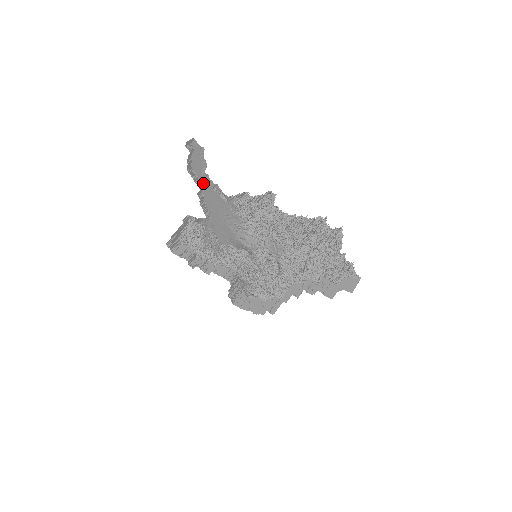
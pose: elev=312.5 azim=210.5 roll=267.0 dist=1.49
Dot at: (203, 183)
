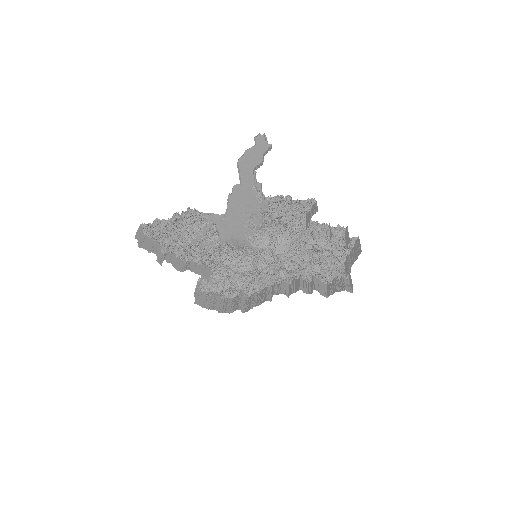
Dot at: (242, 179)
